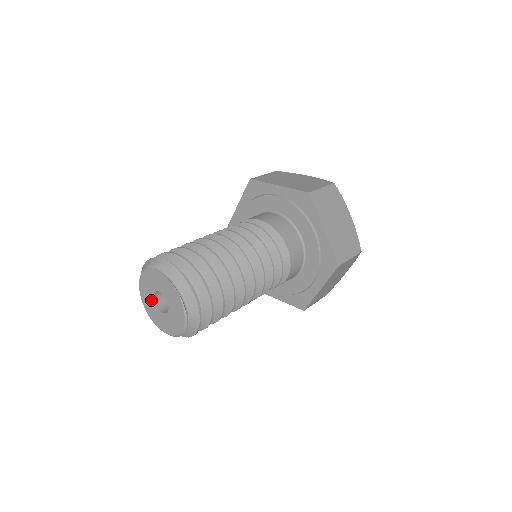
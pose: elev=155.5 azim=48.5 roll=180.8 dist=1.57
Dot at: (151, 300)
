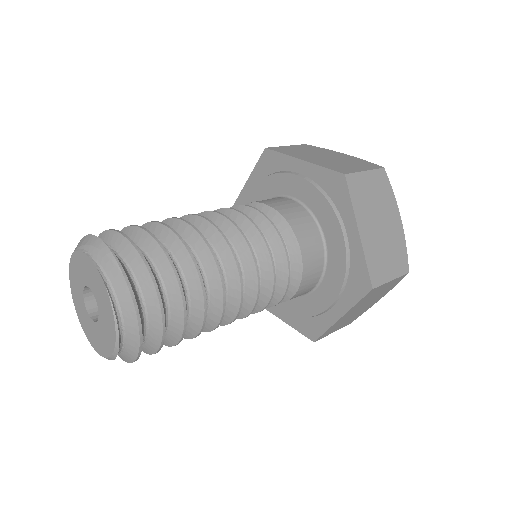
Dot at: (81, 298)
